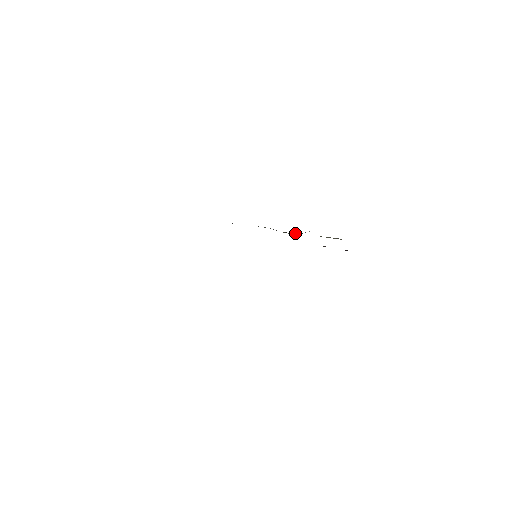
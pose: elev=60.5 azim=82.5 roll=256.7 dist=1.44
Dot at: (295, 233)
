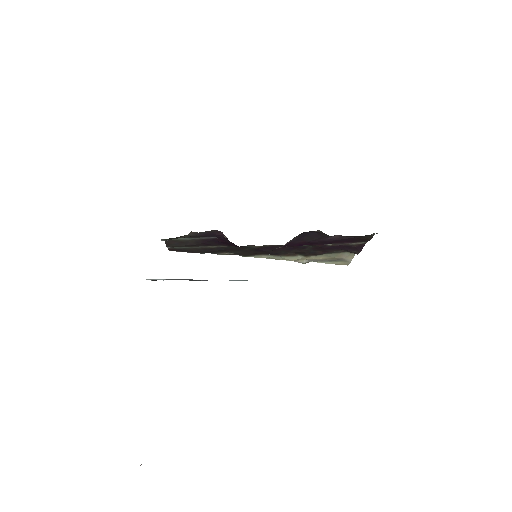
Dot at: (297, 254)
